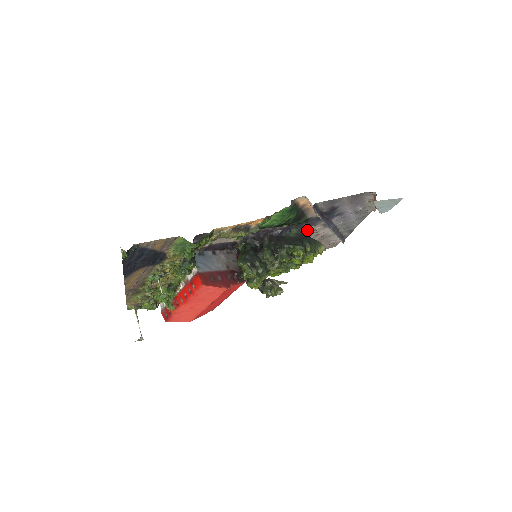
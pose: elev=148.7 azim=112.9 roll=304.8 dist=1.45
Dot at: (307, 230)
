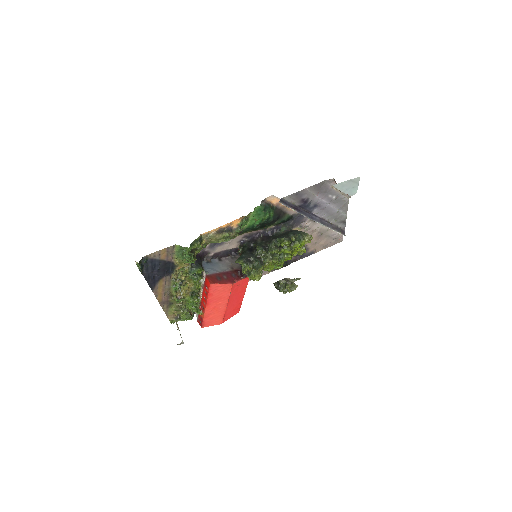
Dot at: (298, 227)
